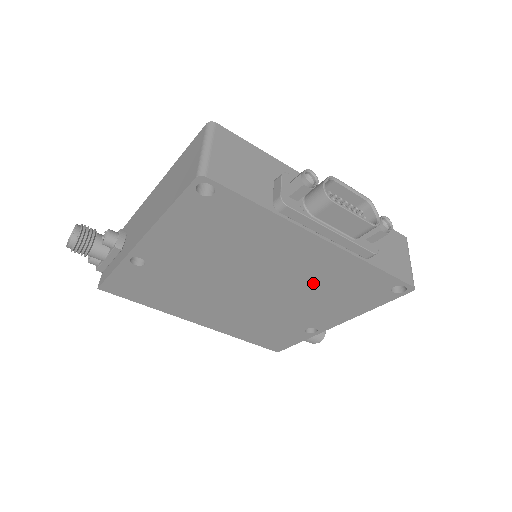
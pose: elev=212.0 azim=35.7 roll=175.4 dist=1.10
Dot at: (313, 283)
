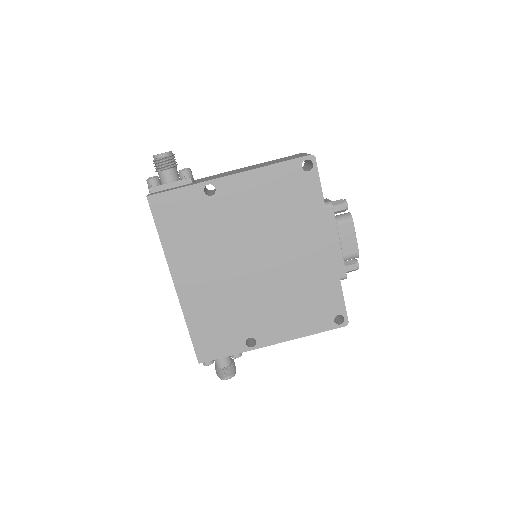
Dot at: (296, 282)
